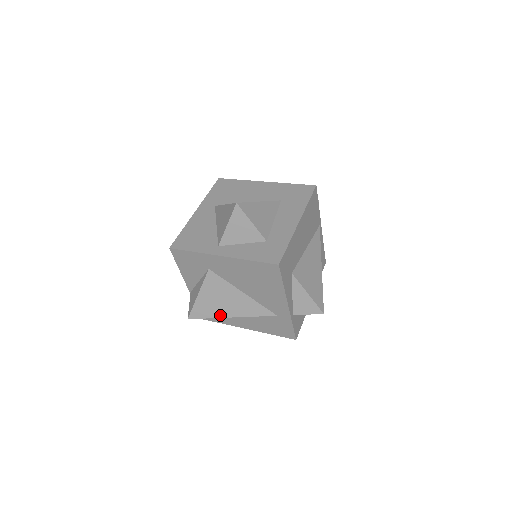
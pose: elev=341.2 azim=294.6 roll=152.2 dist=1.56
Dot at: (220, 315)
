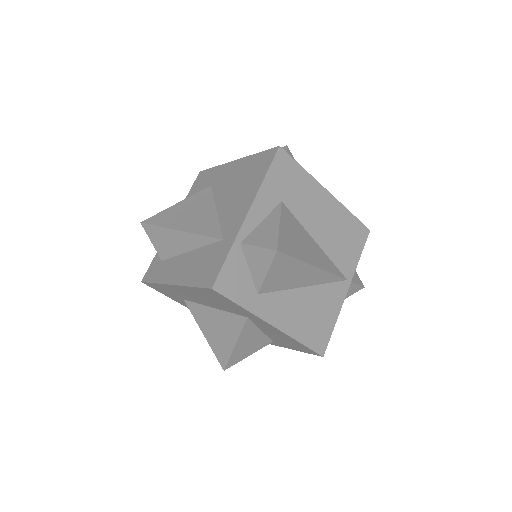
Dot at: (171, 226)
